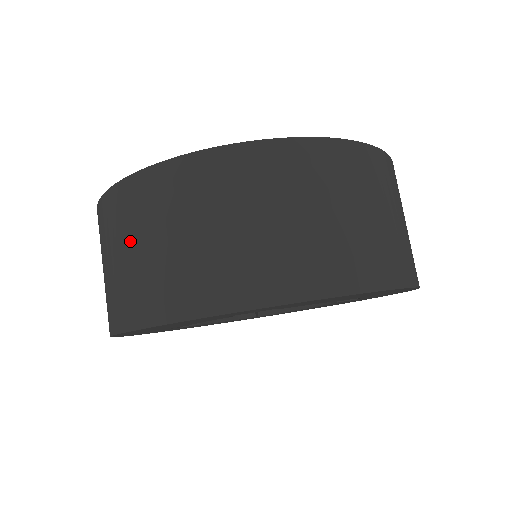
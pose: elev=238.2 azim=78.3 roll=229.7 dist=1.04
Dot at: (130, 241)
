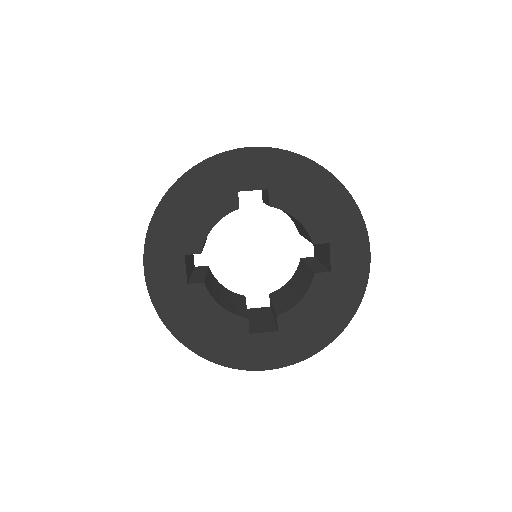
Dot at: occluded
